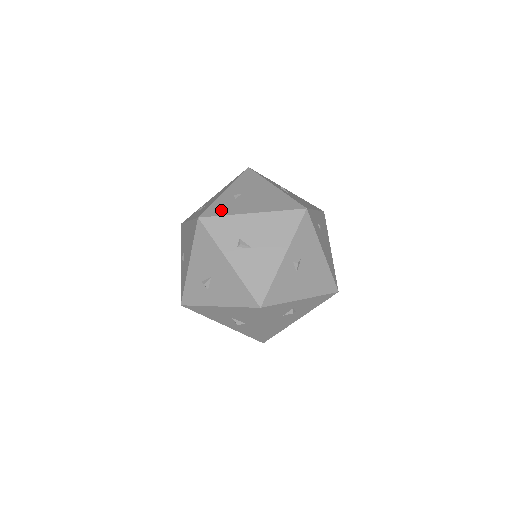
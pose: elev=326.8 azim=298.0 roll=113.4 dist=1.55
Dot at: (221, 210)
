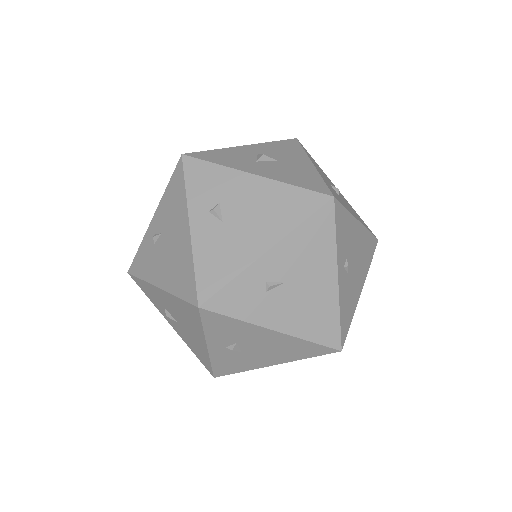
Dot at: (141, 266)
